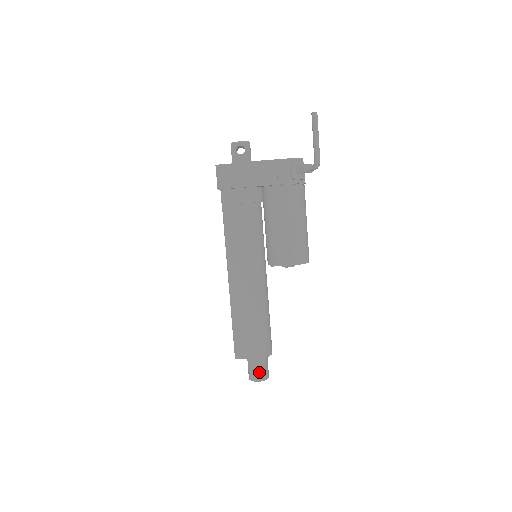
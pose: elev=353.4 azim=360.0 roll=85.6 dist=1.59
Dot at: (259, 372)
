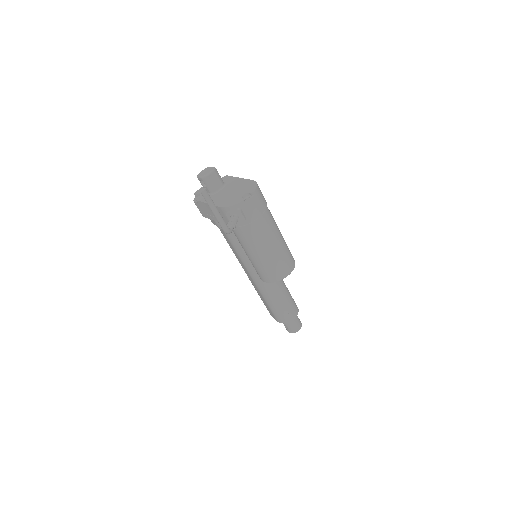
Dot at: occluded
